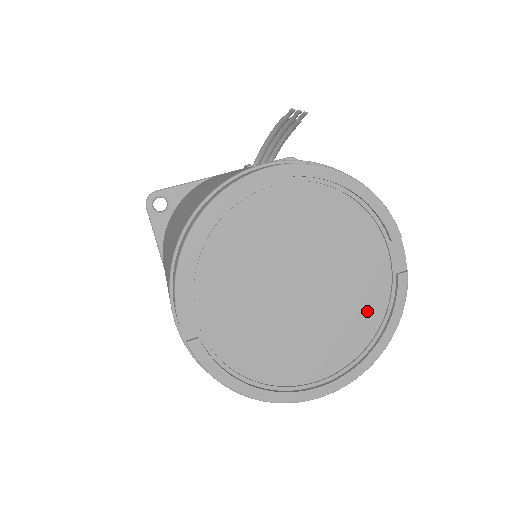
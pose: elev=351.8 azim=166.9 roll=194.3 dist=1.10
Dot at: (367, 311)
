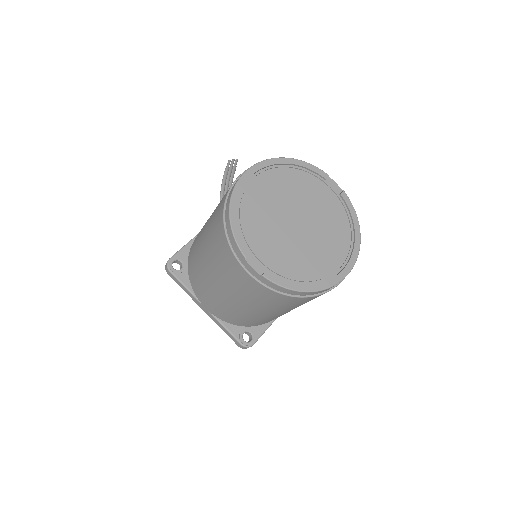
Dot at: (338, 220)
